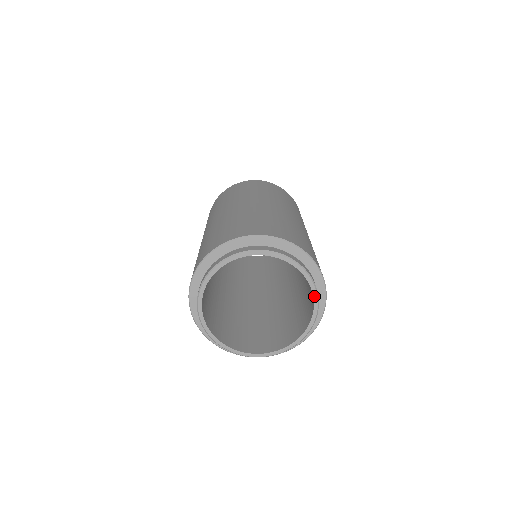
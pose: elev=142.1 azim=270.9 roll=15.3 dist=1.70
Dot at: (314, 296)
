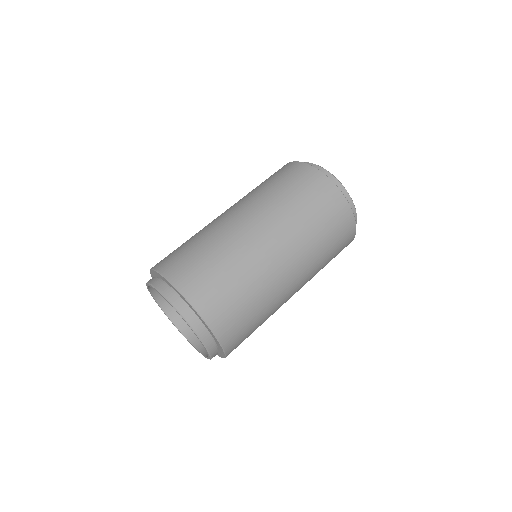
Dot at: (206, 351)
